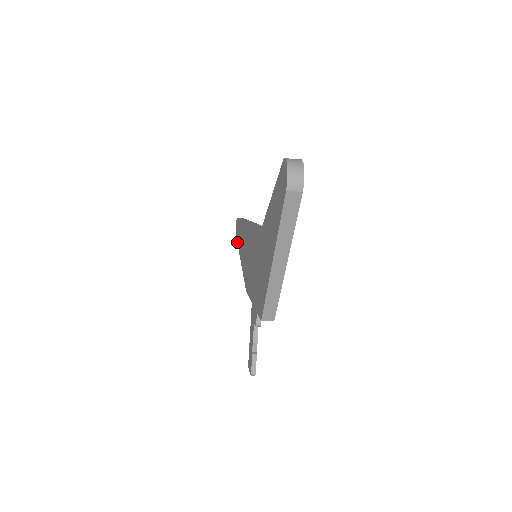
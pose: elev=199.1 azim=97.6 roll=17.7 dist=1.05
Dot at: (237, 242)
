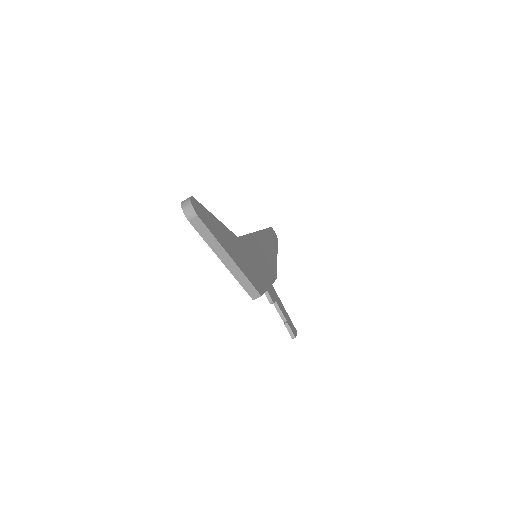
Dot at: occluded
